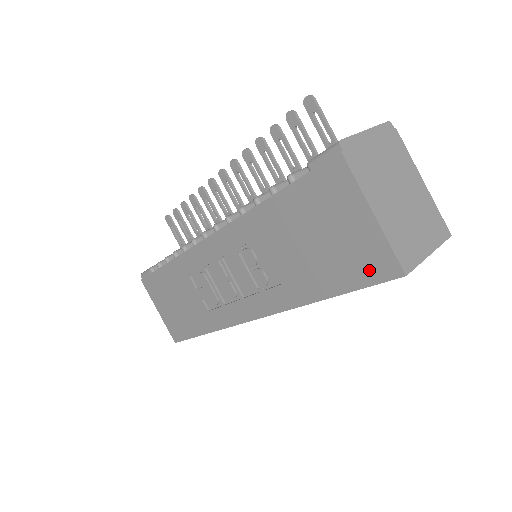
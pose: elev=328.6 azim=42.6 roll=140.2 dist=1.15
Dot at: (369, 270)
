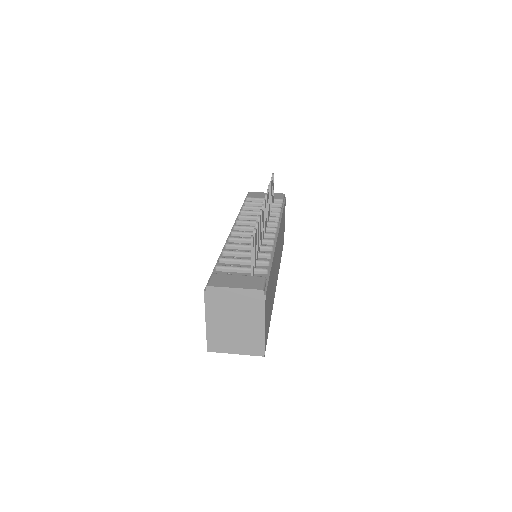
Dot at: occluded
